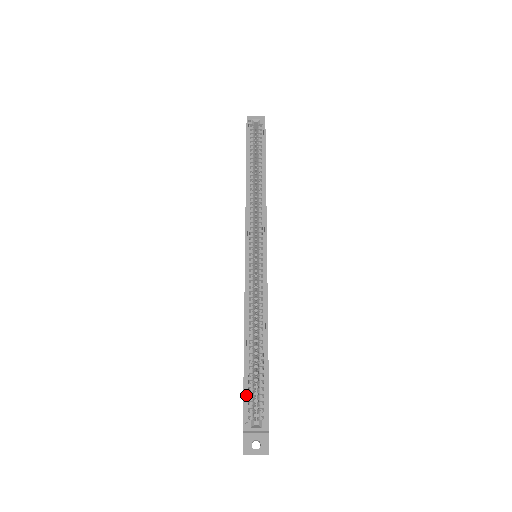
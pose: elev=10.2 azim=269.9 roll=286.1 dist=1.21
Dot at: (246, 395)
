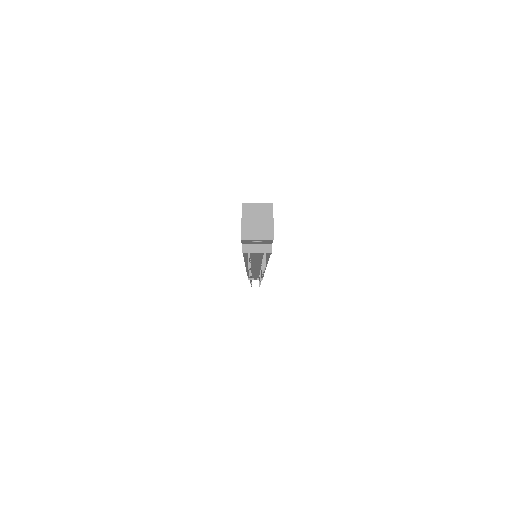
Dot at: occluded
